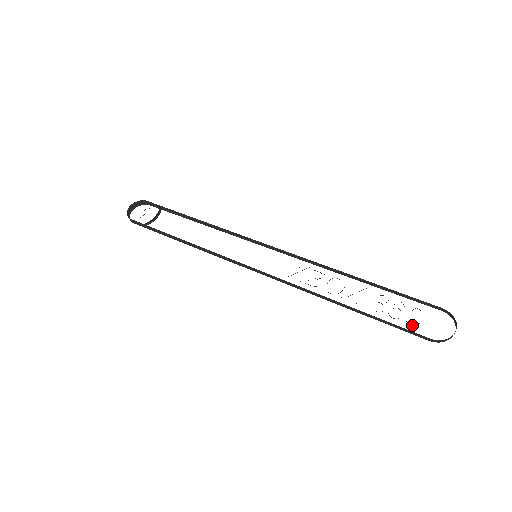
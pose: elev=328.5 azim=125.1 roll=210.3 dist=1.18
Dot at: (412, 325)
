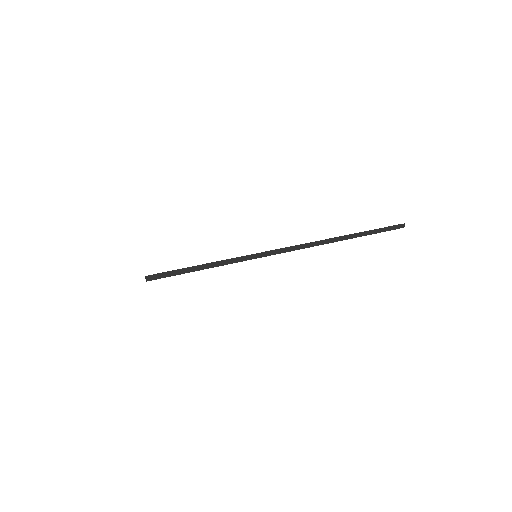
Dot at: (376, 229)
